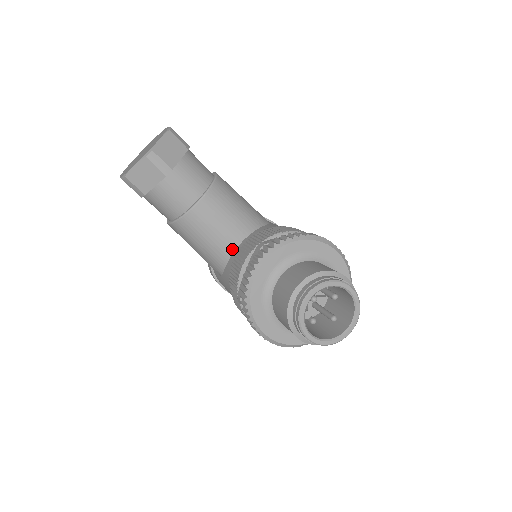
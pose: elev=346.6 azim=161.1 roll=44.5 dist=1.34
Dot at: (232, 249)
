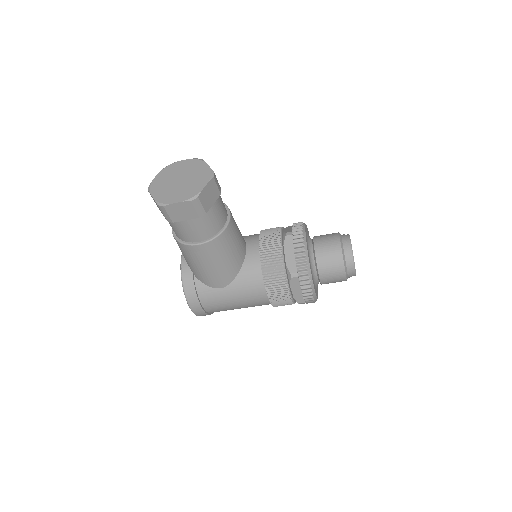
Dot at: (244, 254)
